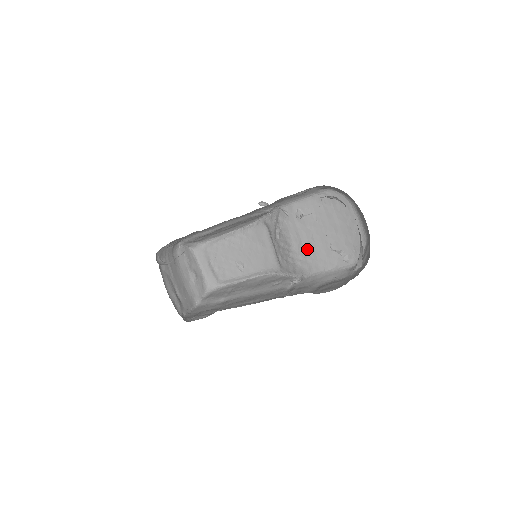
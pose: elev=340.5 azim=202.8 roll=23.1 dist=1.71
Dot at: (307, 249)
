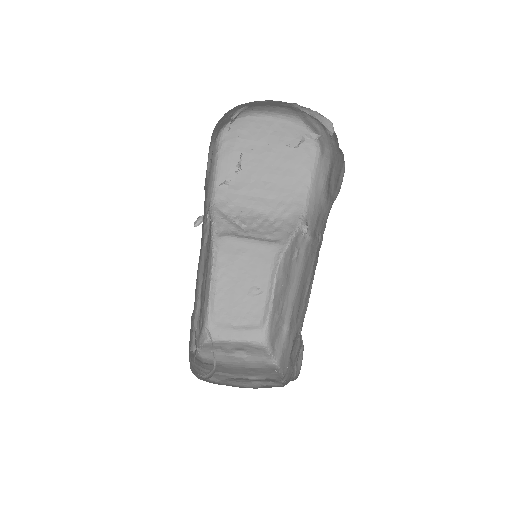
Dot at: (275, 196)
